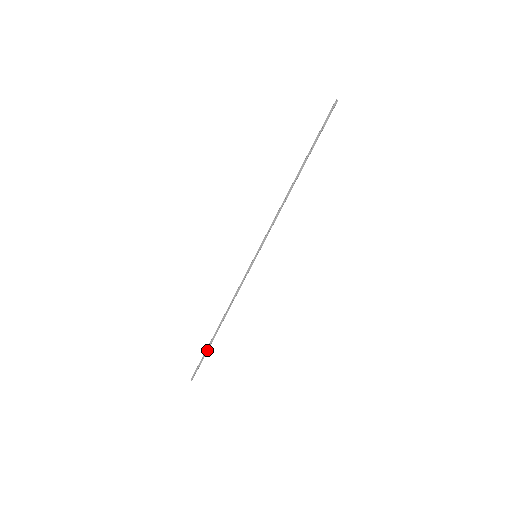
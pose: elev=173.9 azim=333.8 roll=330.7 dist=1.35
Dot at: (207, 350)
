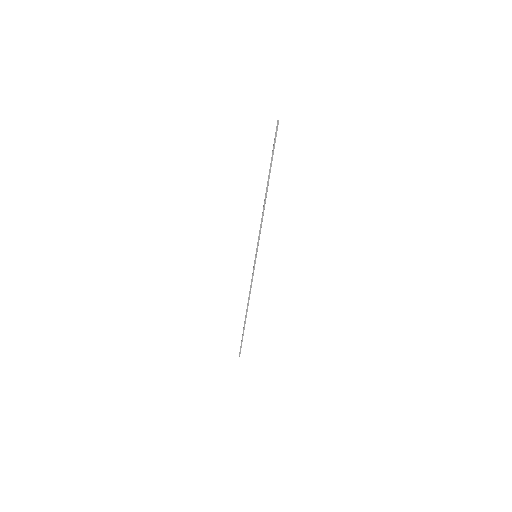
Dot at: occluded
